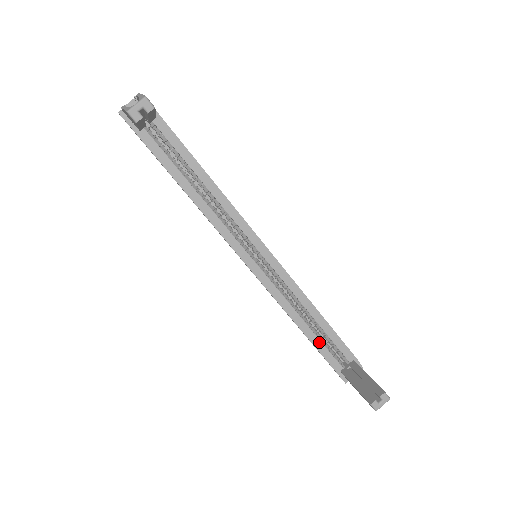
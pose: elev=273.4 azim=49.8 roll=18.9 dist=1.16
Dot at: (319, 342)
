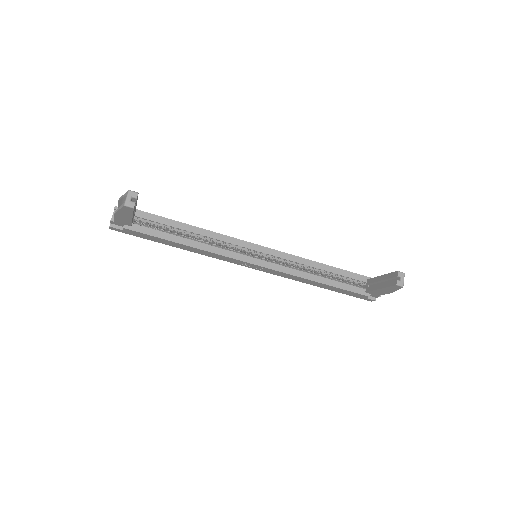
Dot at: (337, 283)
